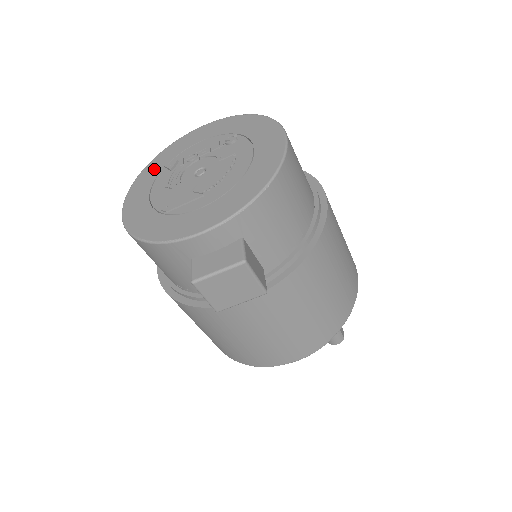
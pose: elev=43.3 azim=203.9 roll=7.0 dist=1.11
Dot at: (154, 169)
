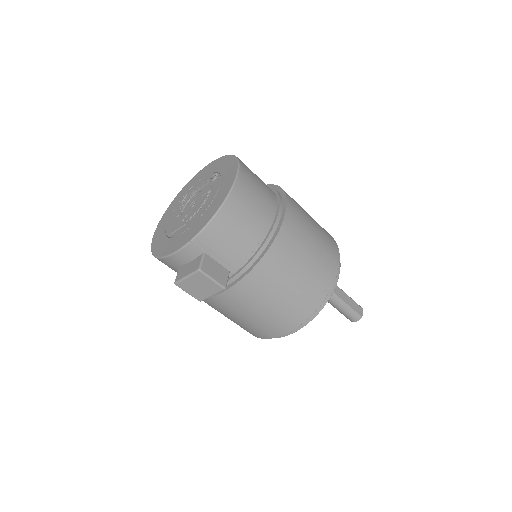
Dot at: (176, 201)
